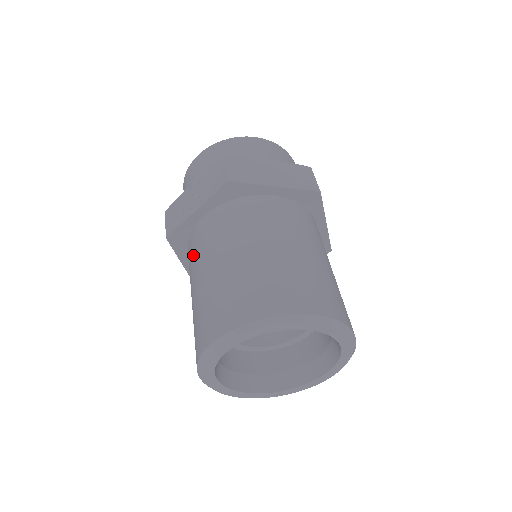
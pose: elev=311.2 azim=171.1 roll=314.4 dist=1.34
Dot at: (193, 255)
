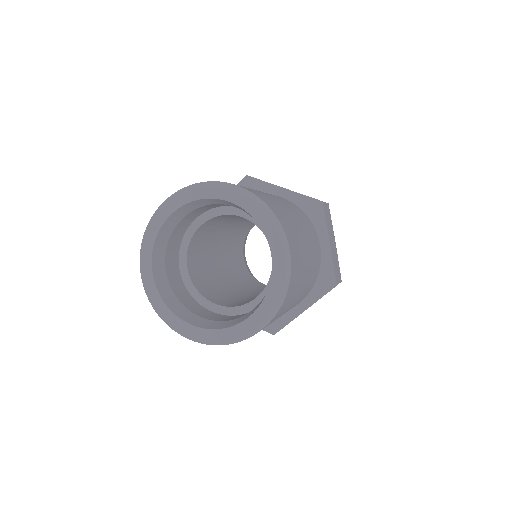
Dot at: occluded
